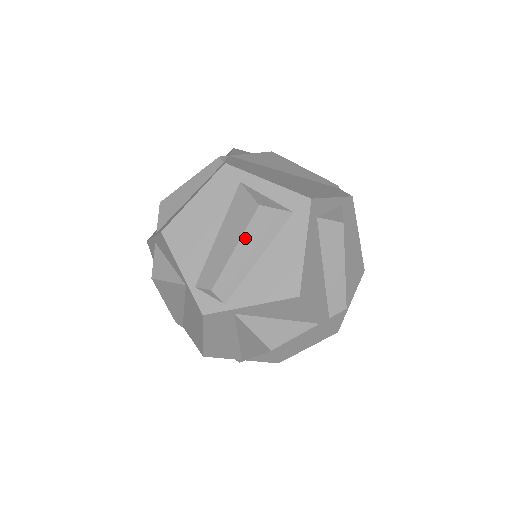
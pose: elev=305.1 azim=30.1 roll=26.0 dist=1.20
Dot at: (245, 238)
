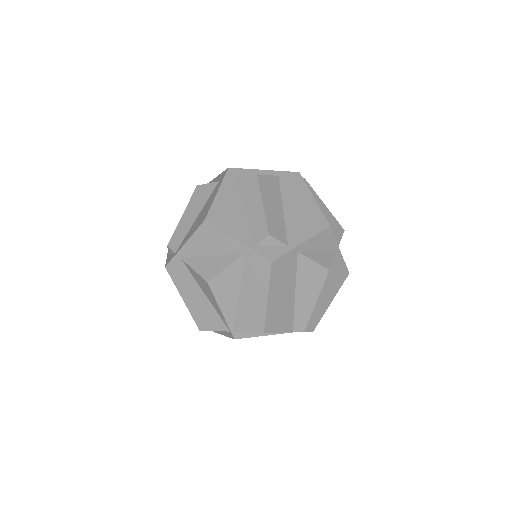
Dot at: (188, 208)
